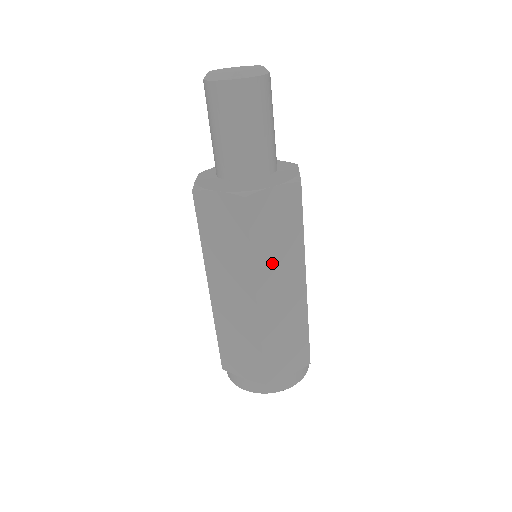
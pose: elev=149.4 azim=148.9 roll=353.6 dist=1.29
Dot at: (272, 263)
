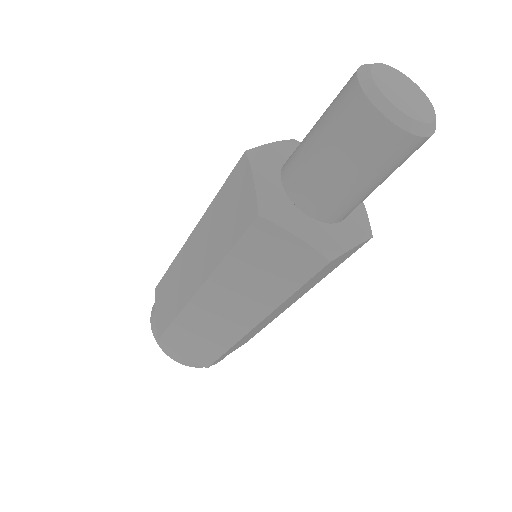
Dot at: (293, 298)
